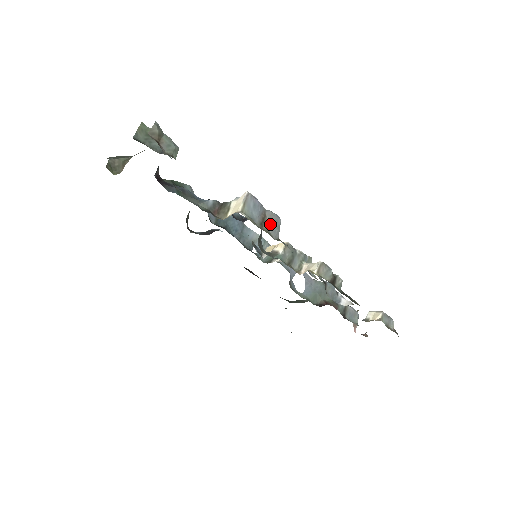
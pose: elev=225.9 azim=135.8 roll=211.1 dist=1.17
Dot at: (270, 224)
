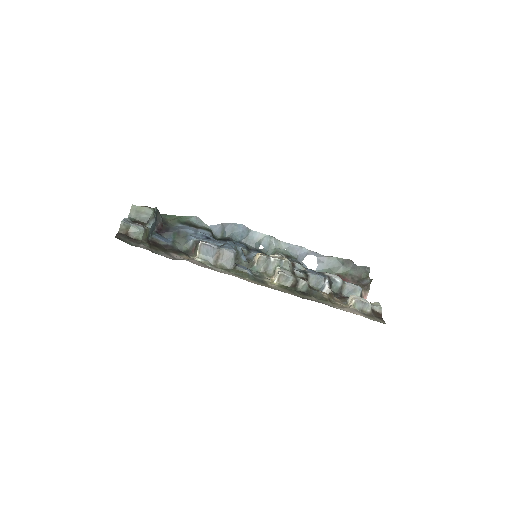
Dot at: (224, 259)
